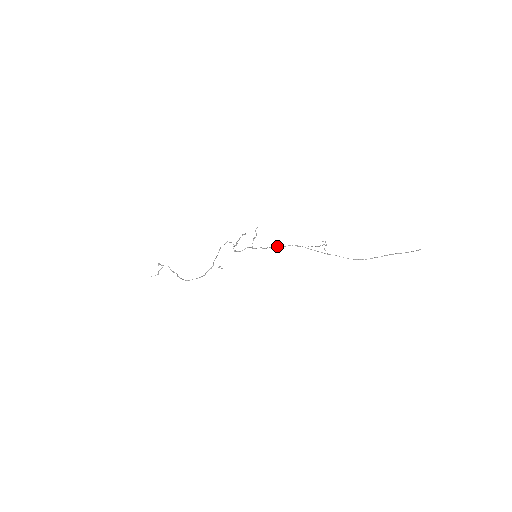
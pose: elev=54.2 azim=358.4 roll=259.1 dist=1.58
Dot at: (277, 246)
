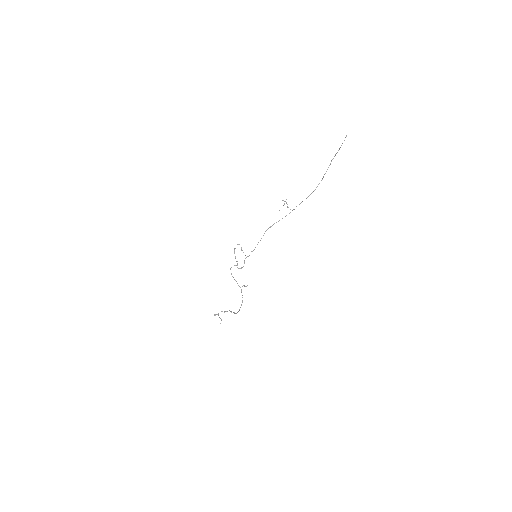
Dot at: occluded
